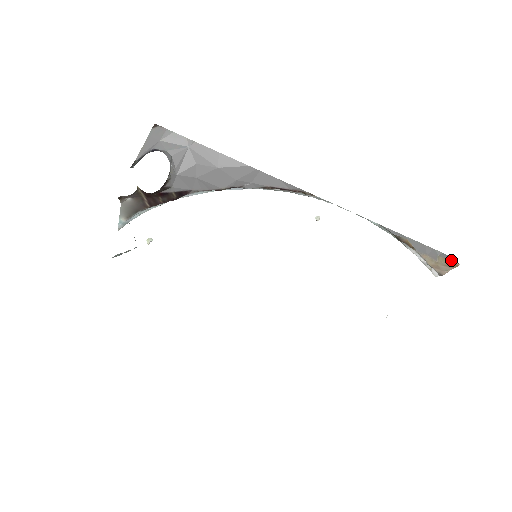
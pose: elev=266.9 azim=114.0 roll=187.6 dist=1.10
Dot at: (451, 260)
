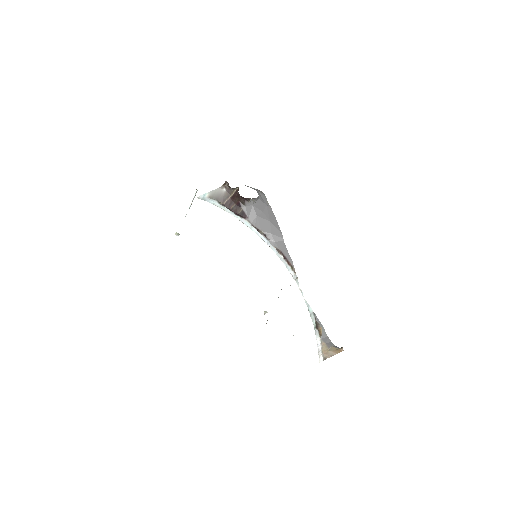
Dot at: (339, 348)
